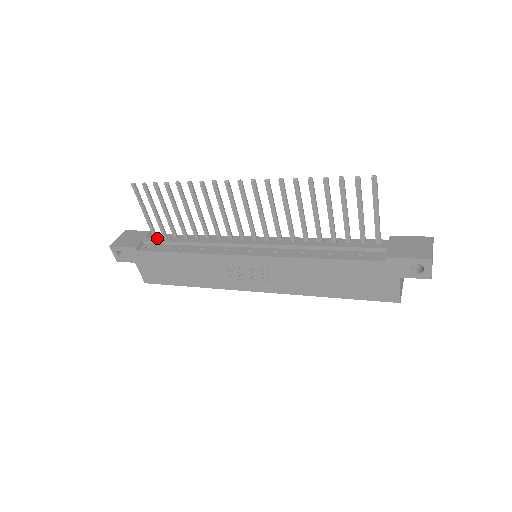
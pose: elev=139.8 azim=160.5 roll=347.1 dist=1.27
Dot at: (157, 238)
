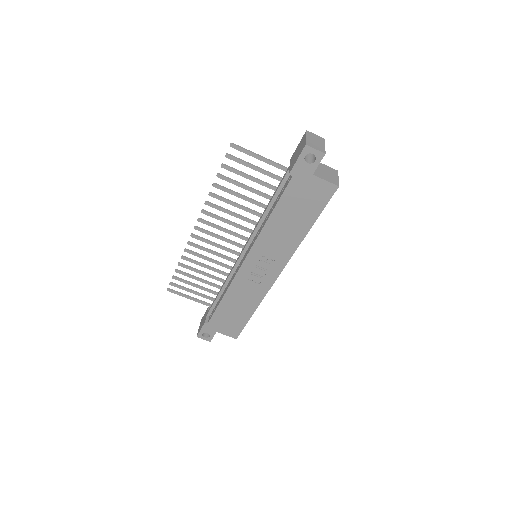
Dot at: (211, 306)
